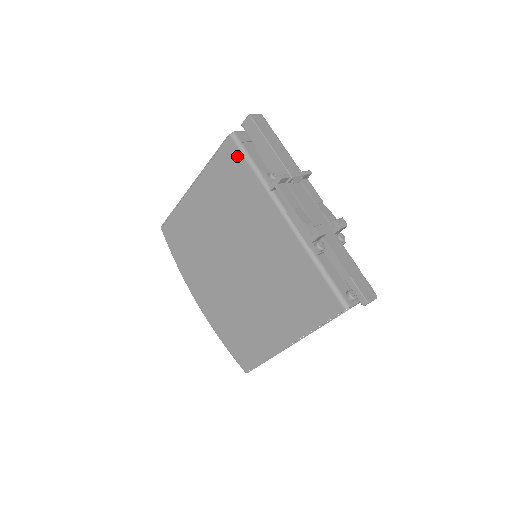
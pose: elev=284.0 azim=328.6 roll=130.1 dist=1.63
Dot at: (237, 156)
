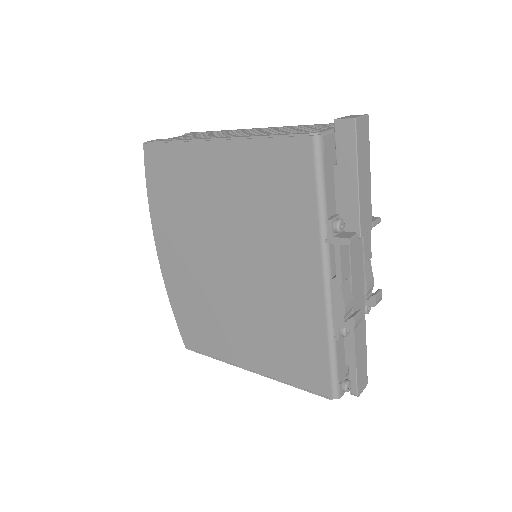
Dot at: (306, 169)
